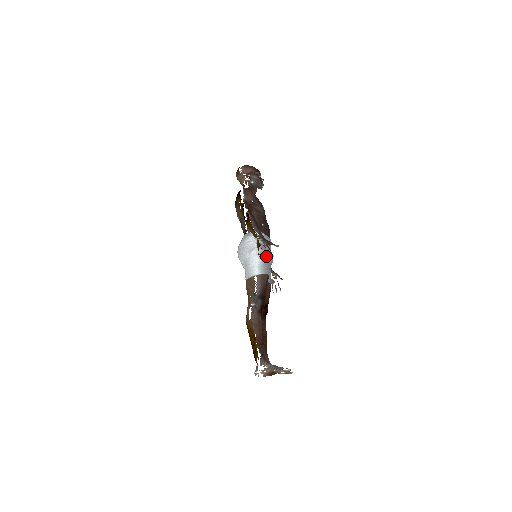
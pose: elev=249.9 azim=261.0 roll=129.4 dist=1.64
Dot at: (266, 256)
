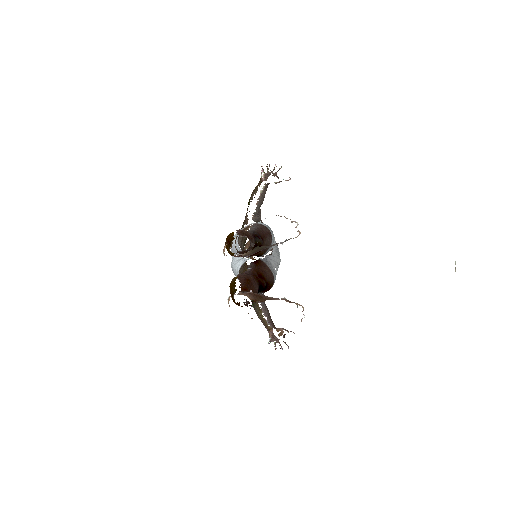
Dot at: occluded
